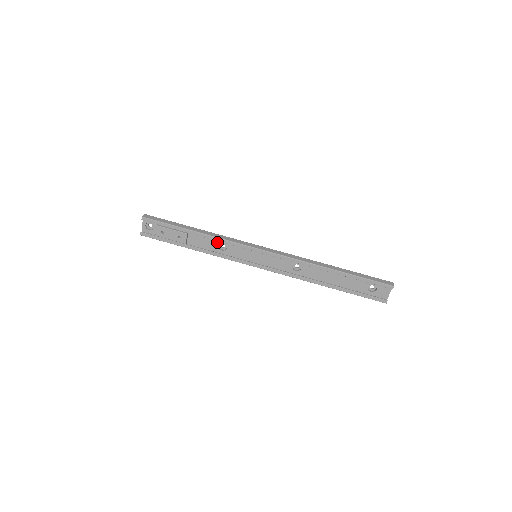
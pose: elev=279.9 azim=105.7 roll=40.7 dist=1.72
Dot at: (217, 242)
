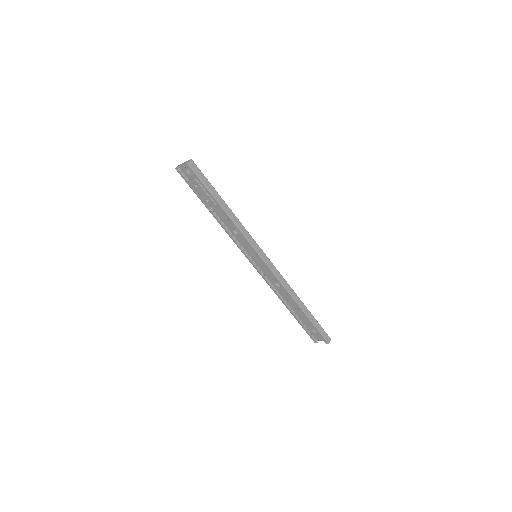
Dot at: occluded
